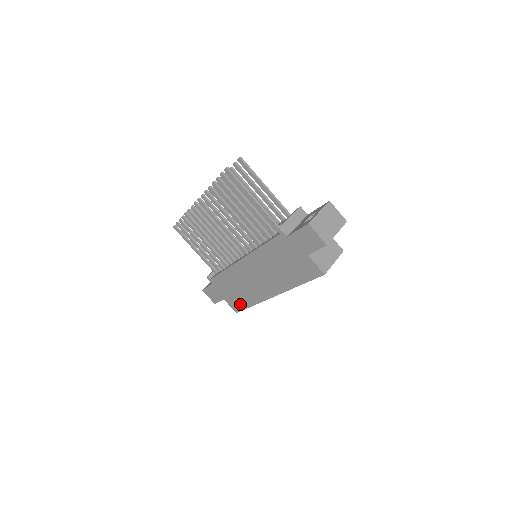
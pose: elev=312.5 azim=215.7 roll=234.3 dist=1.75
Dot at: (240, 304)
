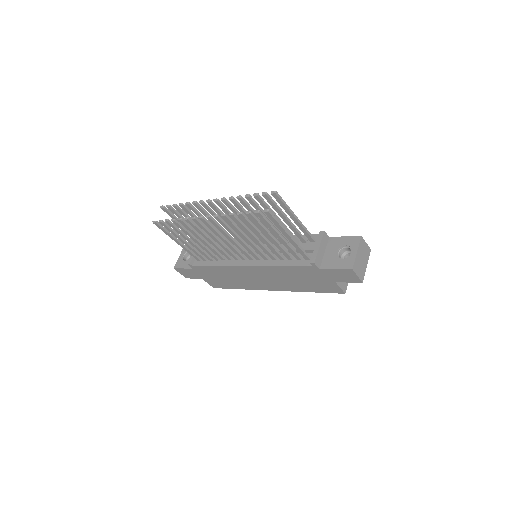
Dot at: (223, 285)
